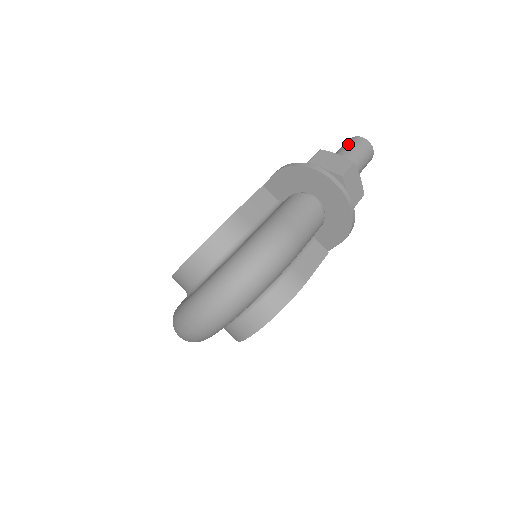
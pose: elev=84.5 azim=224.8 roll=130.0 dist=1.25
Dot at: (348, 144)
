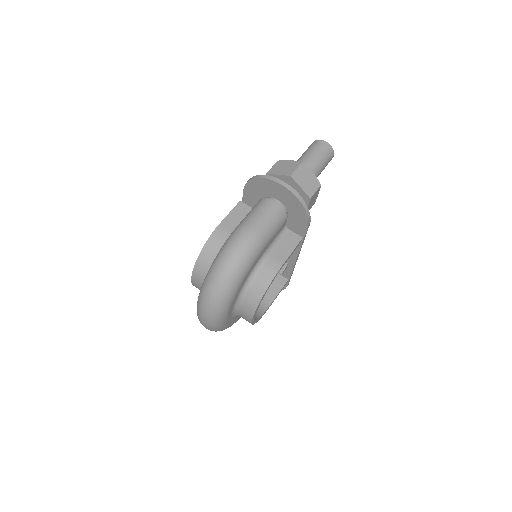
Dot at: (307, 149)
